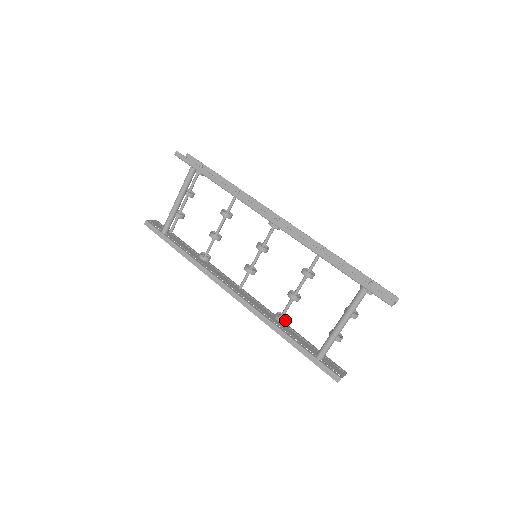
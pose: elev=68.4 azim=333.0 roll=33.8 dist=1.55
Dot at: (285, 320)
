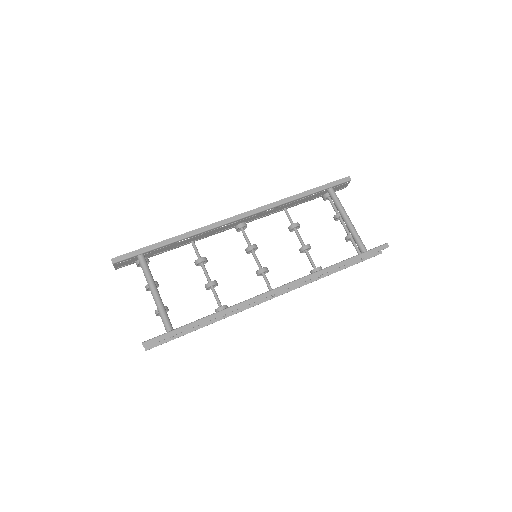
Dot at: (321, 267)
